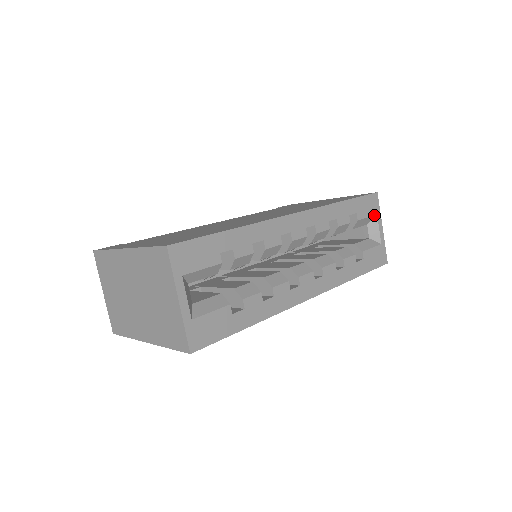
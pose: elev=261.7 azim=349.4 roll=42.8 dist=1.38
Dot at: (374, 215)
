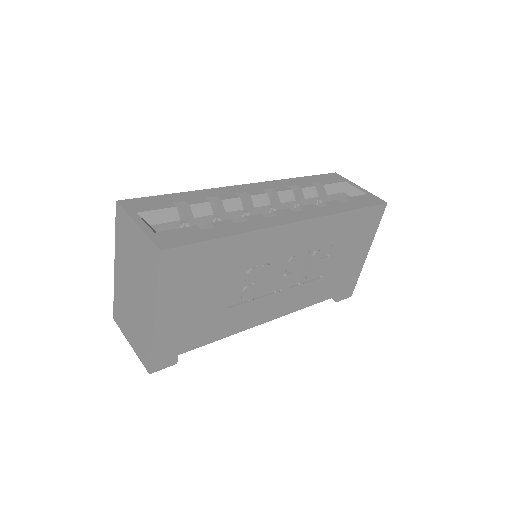
Dot at: (342, 182)
